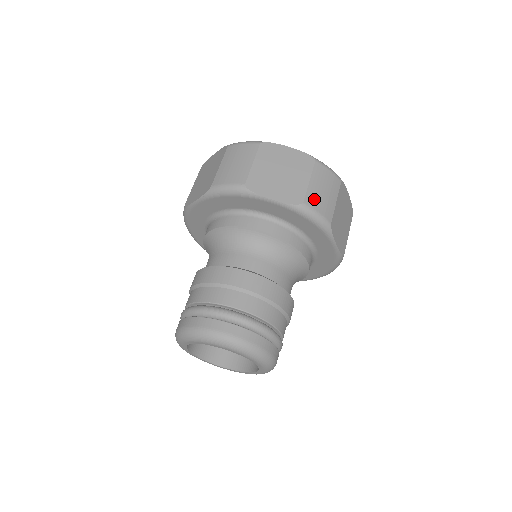
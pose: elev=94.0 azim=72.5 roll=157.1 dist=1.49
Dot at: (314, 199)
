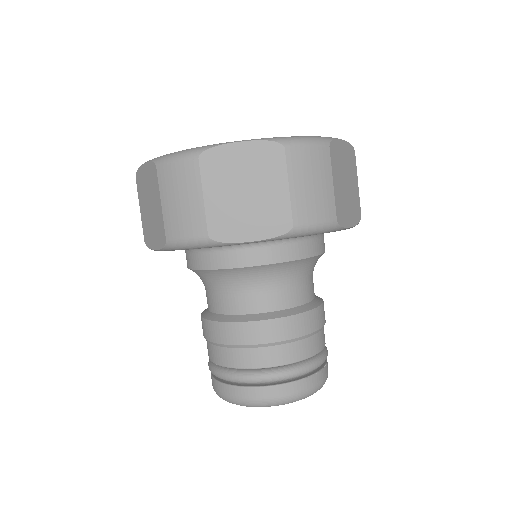
Dot at: (305, 209)
